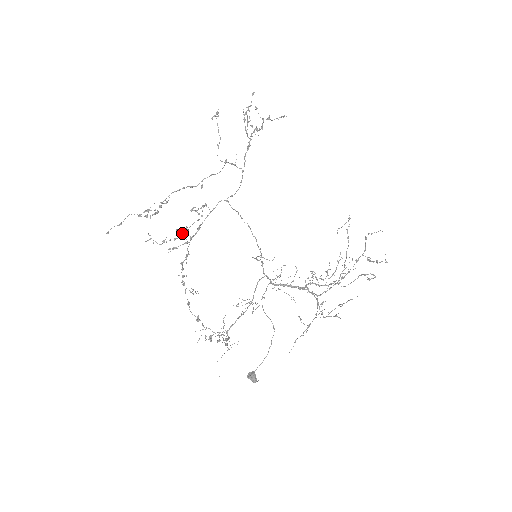
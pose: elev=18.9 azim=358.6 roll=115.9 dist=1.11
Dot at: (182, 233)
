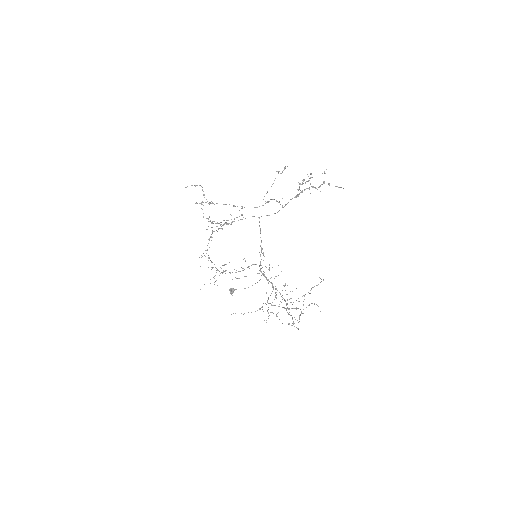
Dot at: occluded
